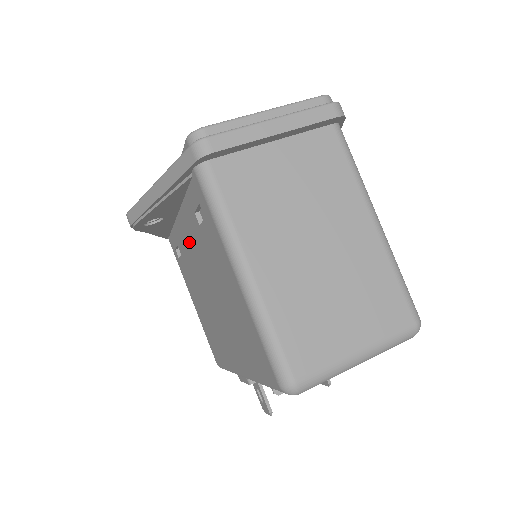
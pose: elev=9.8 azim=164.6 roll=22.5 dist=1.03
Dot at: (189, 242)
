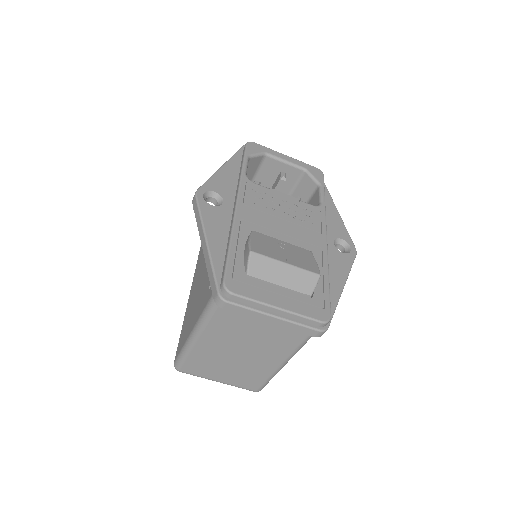
Dot at: occluded
